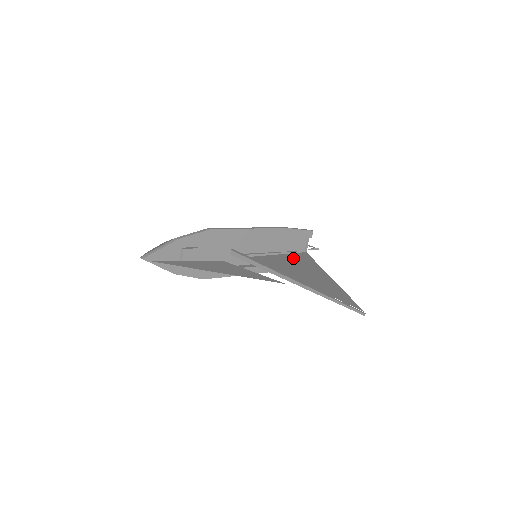
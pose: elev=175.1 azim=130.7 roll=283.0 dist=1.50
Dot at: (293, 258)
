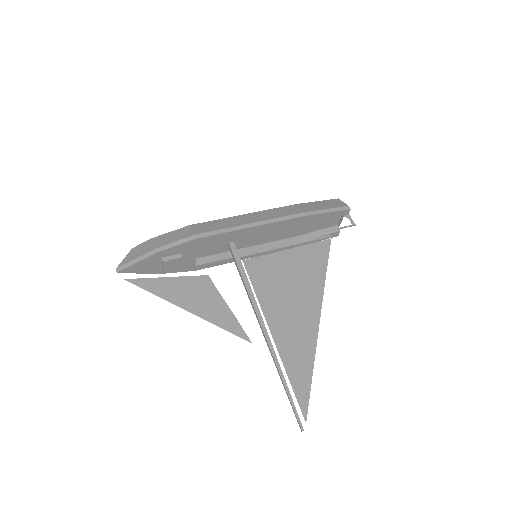
Dot at: (301, 261)
